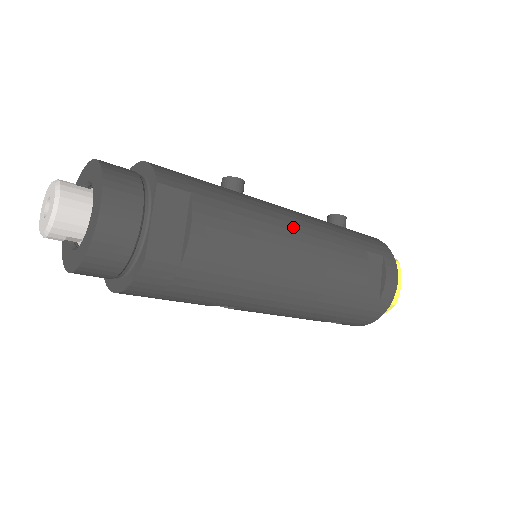
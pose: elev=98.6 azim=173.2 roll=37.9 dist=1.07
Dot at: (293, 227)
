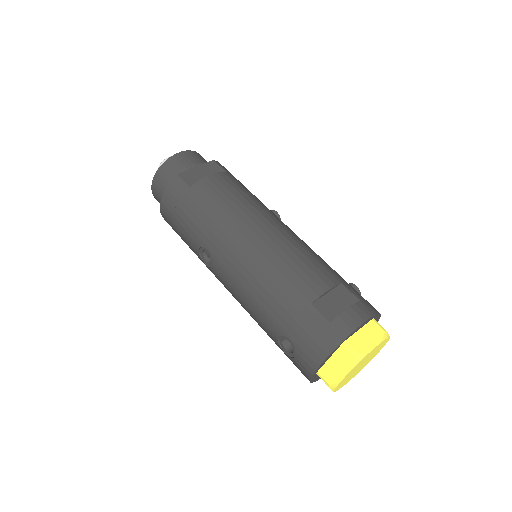
Dot at: (279, 223)
